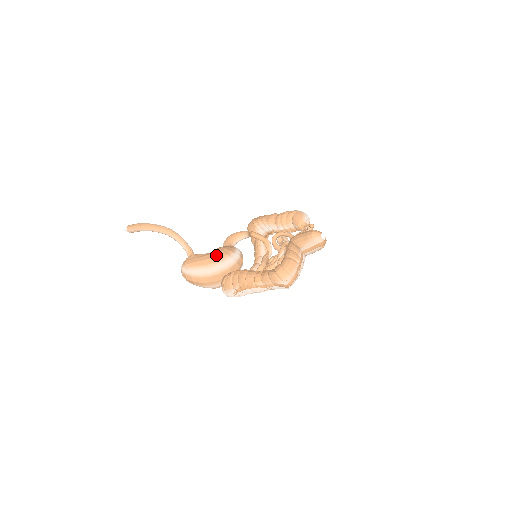
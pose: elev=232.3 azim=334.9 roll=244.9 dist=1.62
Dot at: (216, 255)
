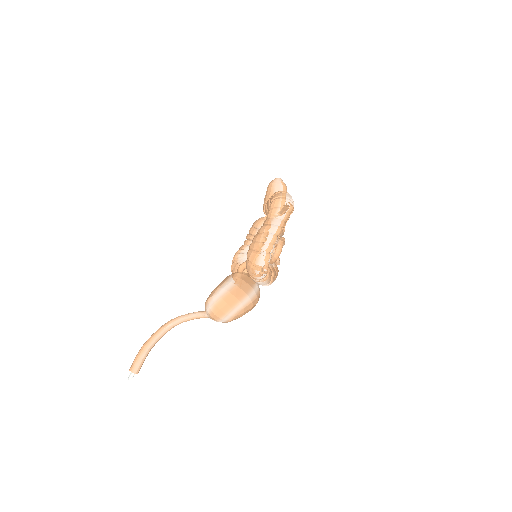
Dot at: (226, 277)
